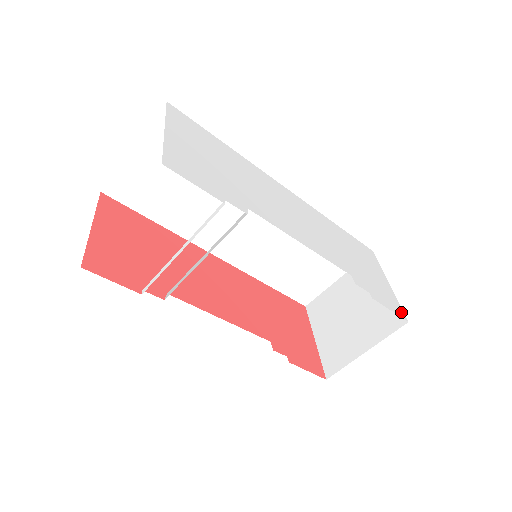
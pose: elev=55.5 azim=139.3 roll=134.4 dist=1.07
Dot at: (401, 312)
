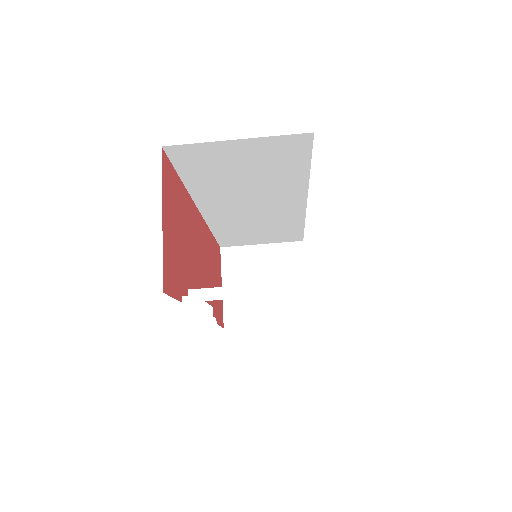
Dot at: occluded
